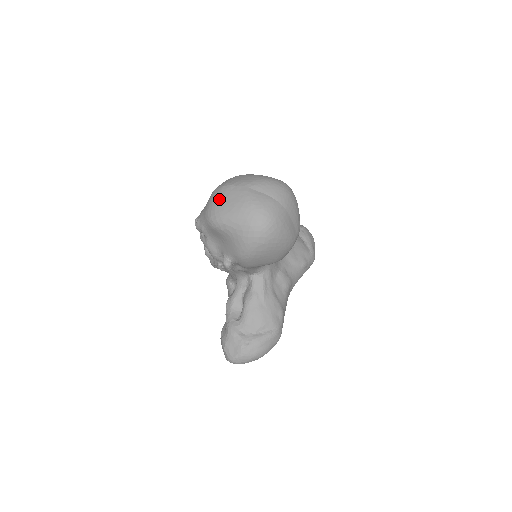
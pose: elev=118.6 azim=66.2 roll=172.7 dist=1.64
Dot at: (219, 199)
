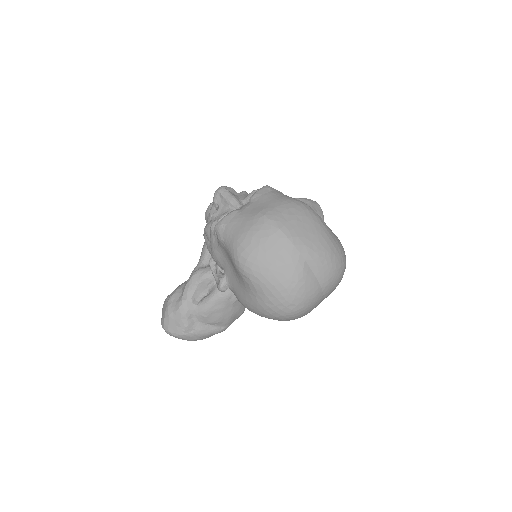
Dot at: (264, 245)
